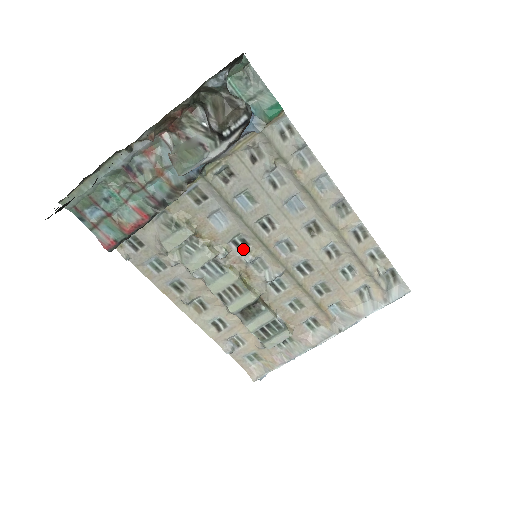
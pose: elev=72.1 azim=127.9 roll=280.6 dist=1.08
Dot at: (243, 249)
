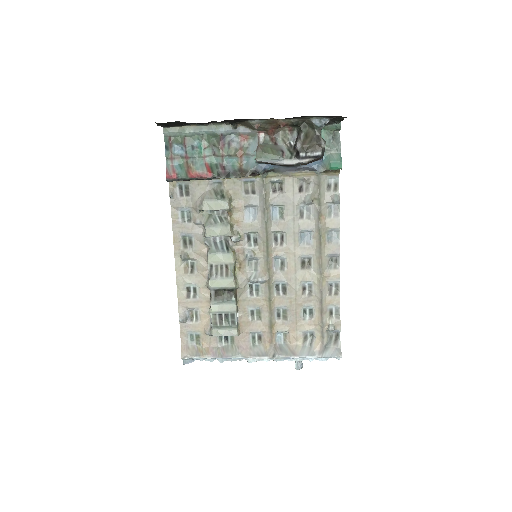
Dot at: (251, 245)
